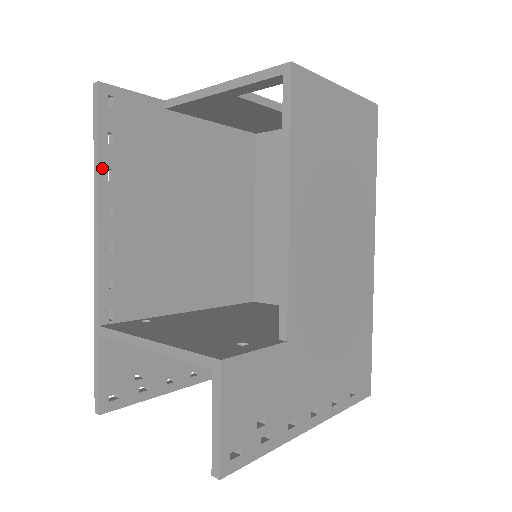
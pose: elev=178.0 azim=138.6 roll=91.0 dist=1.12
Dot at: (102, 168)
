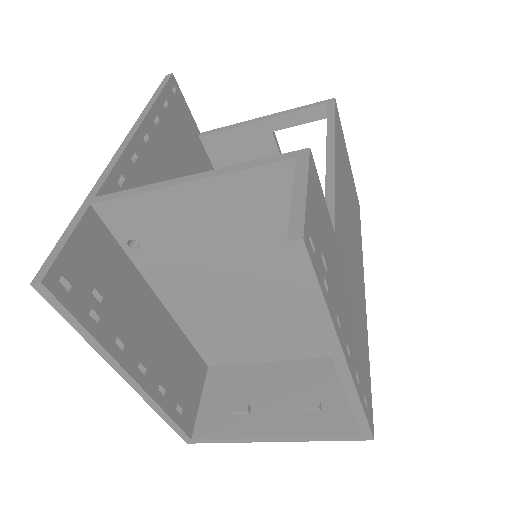
Dot at: (154, 110)
